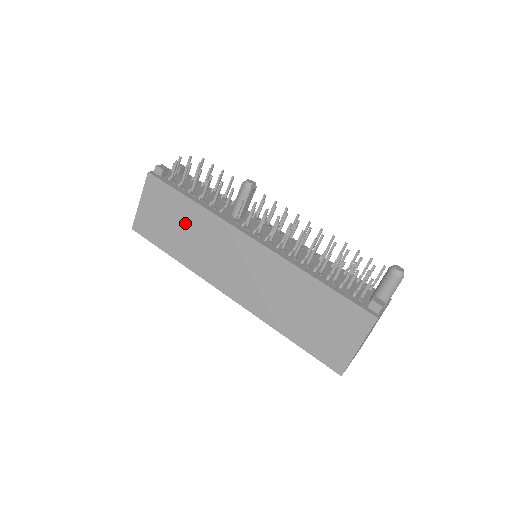
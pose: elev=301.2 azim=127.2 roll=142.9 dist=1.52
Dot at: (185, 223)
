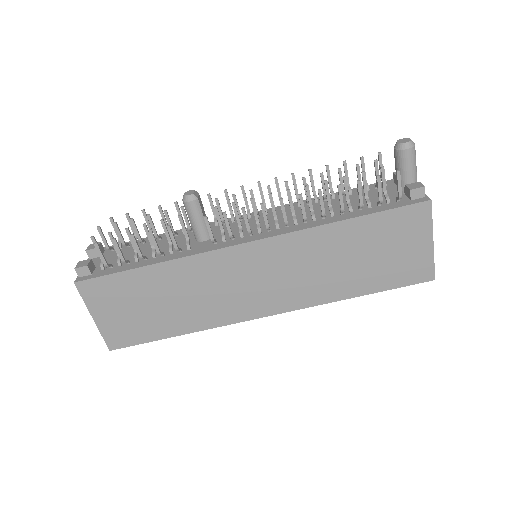
Dot at: (163, 293)
